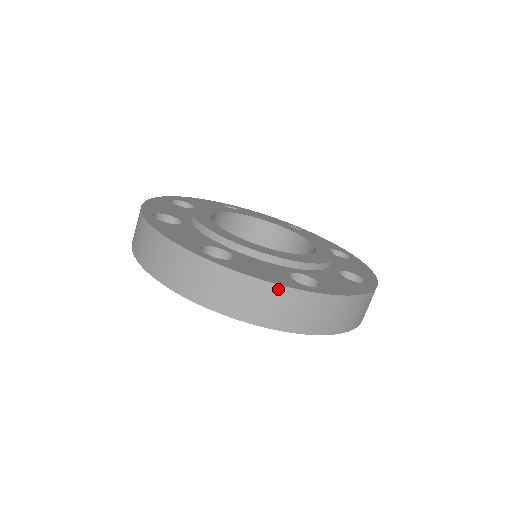
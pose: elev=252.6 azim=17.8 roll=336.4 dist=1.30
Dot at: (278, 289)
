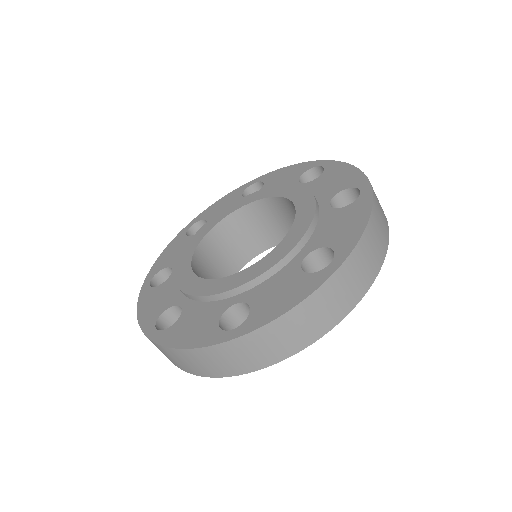
Dot at: (309, 301)
